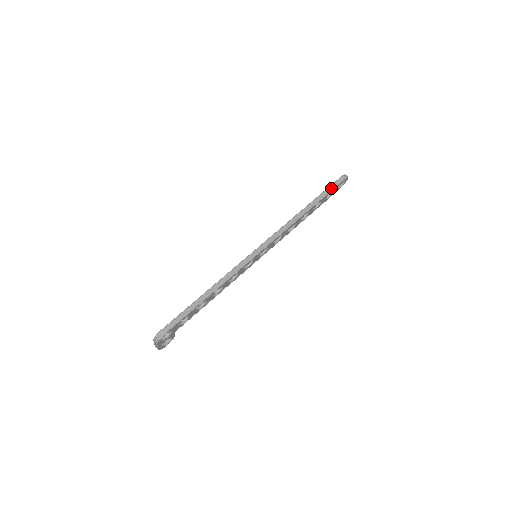
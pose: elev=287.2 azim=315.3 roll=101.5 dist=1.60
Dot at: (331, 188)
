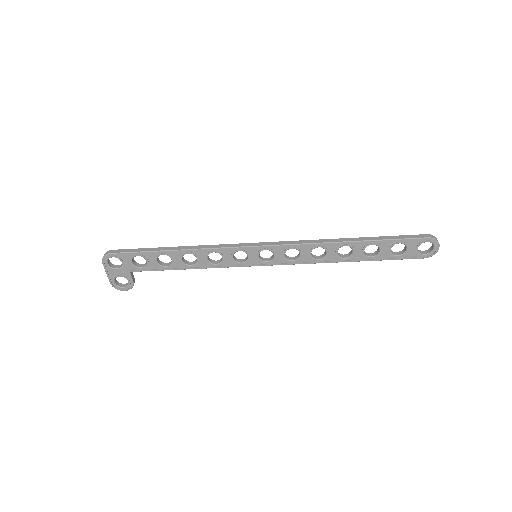
Dot at: (399, 237)
